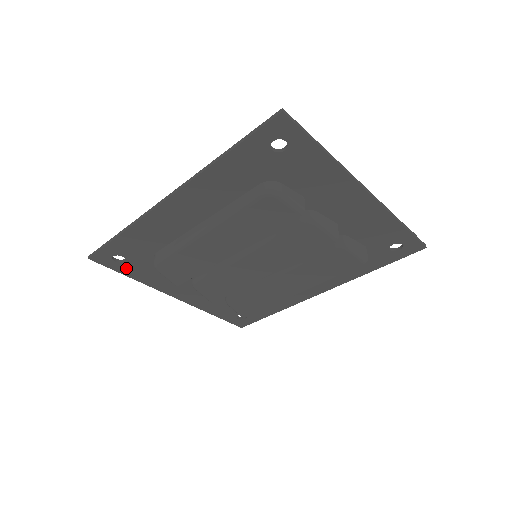
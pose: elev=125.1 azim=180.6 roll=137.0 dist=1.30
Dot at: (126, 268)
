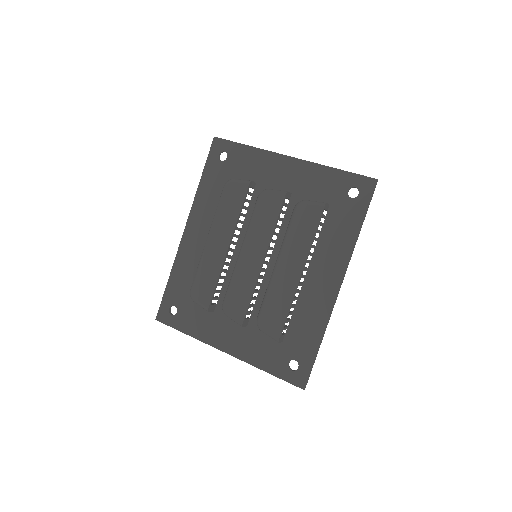
Dot at: (180, 321)
